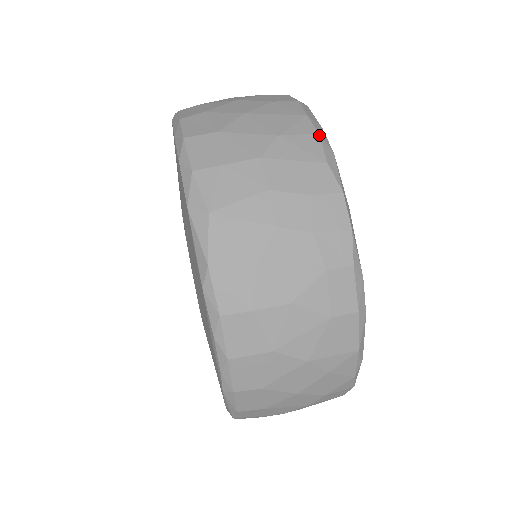
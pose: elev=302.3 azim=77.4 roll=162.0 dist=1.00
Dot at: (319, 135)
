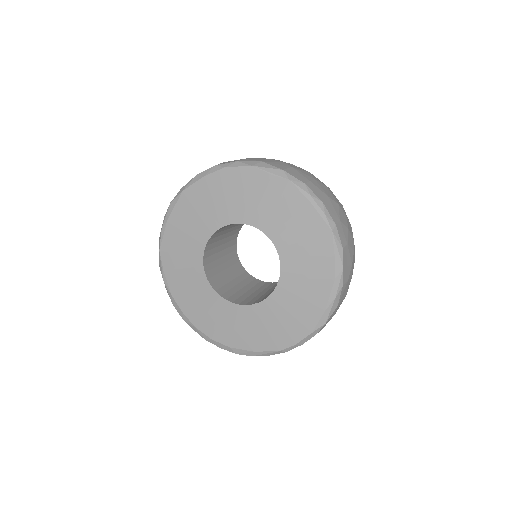
Dot at: occluded
